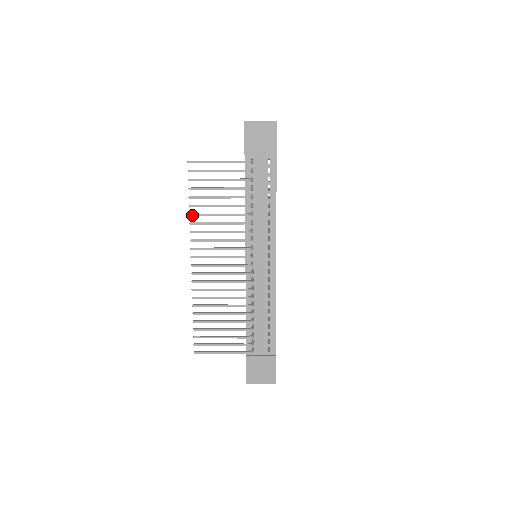
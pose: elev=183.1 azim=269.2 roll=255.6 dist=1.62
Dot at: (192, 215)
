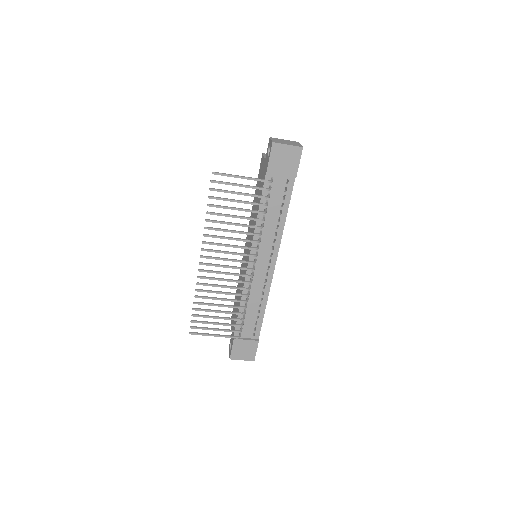
Dot at: (208, 221)
